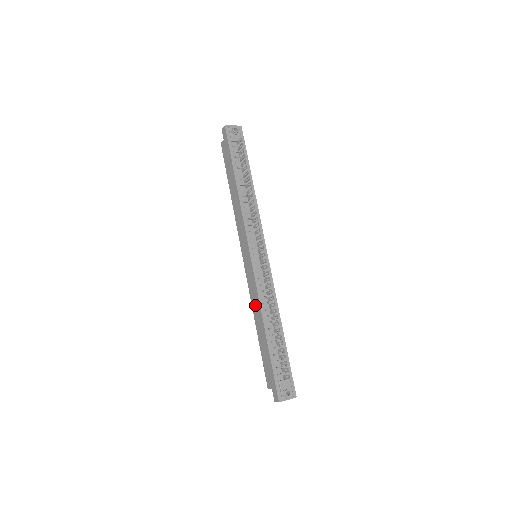
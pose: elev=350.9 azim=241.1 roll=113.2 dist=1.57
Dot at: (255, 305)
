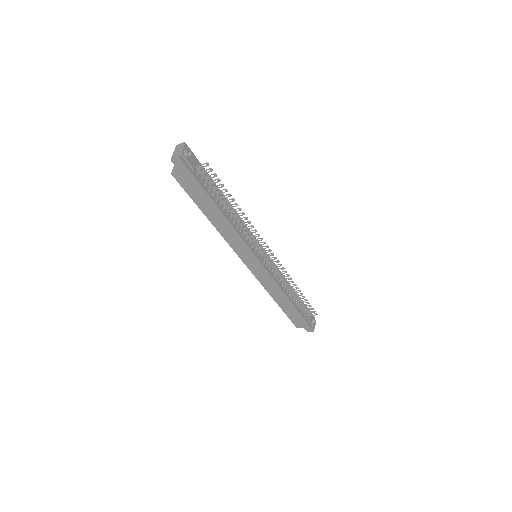
Dot at: (273, 291)
